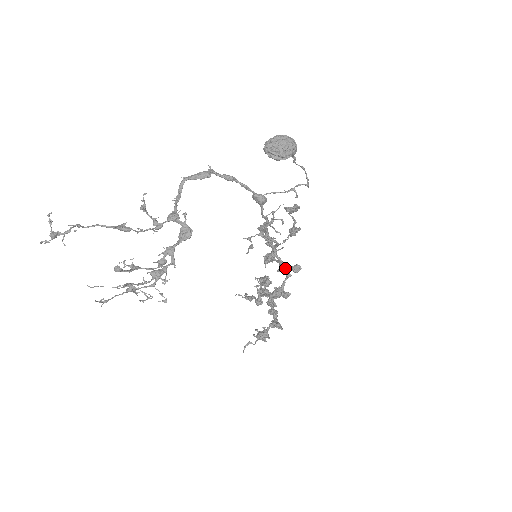
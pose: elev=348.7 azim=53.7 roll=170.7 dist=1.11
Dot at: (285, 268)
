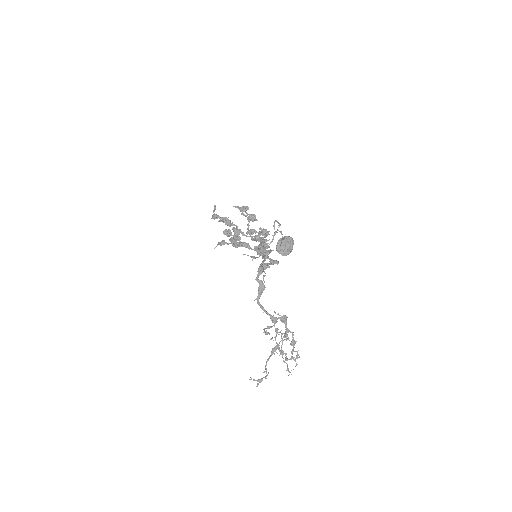
Dot at: (263, 240)
